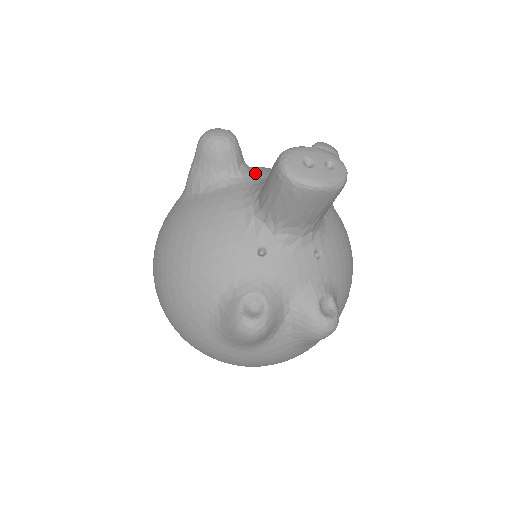
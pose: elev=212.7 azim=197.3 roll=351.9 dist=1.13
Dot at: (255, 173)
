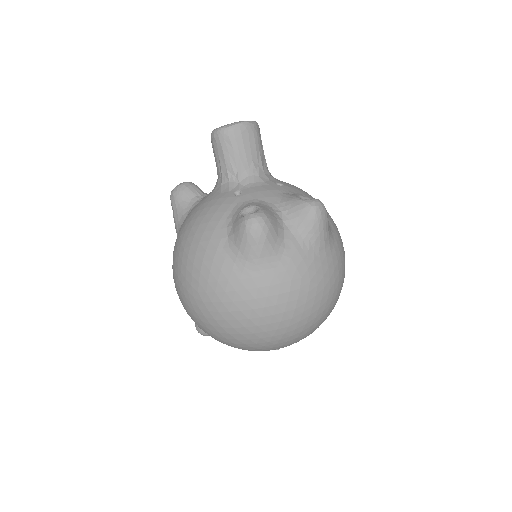
Dot at: occluded
